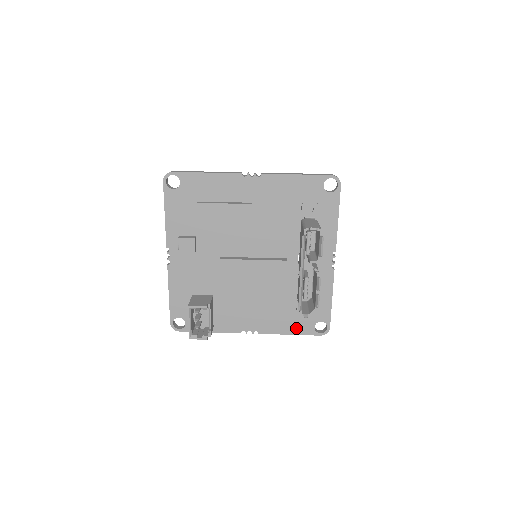
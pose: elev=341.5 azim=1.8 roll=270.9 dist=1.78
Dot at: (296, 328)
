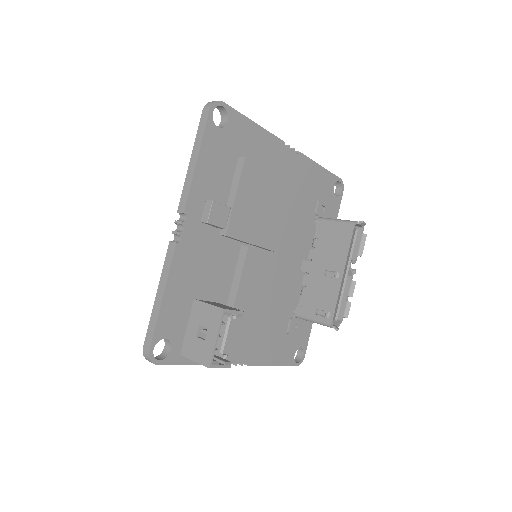
Dot at: (281, 356)
